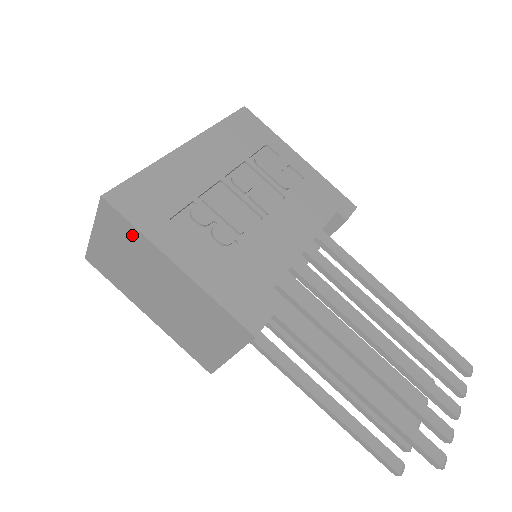
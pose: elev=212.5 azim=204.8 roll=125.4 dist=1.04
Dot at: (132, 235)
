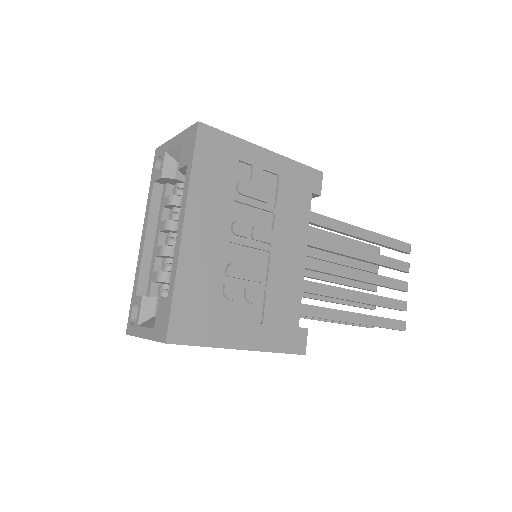
Dot at: occluded
